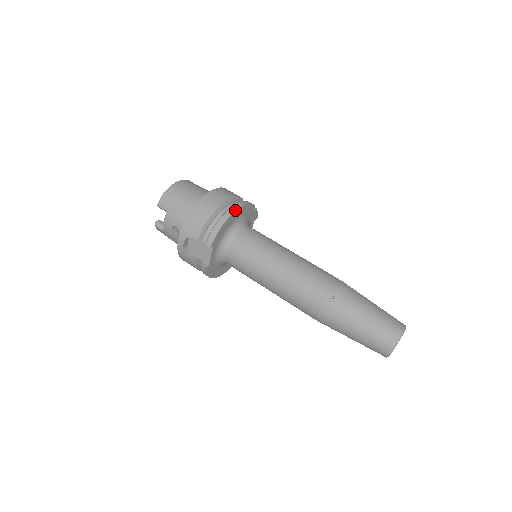
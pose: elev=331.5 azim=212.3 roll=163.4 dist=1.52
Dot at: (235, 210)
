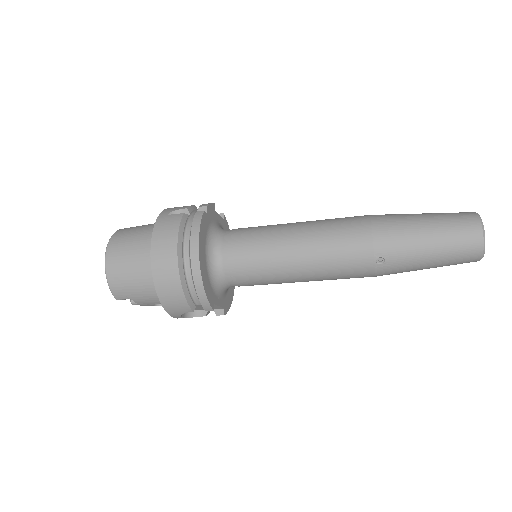
Dot at: (198, 259)
